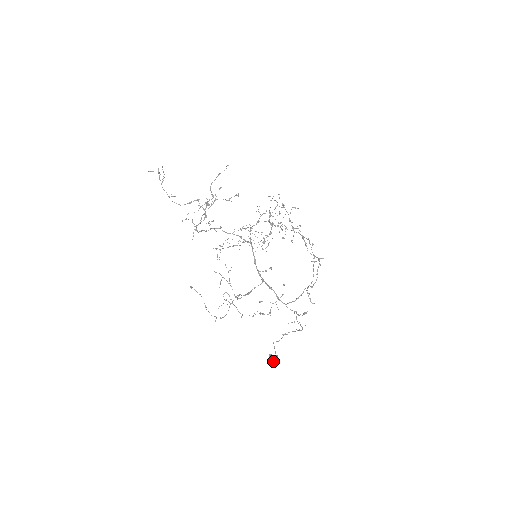
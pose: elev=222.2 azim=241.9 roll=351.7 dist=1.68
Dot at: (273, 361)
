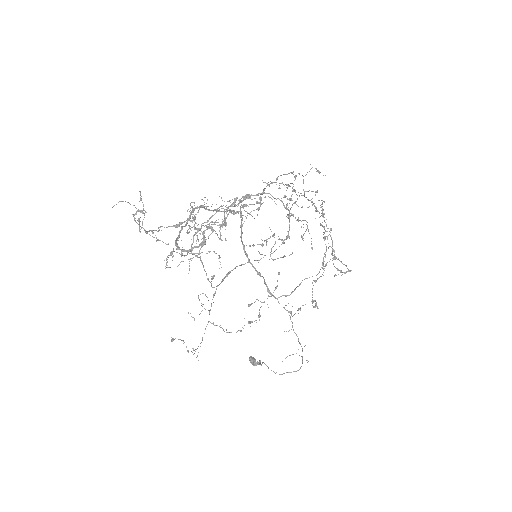
Dot at: (254, 365)
